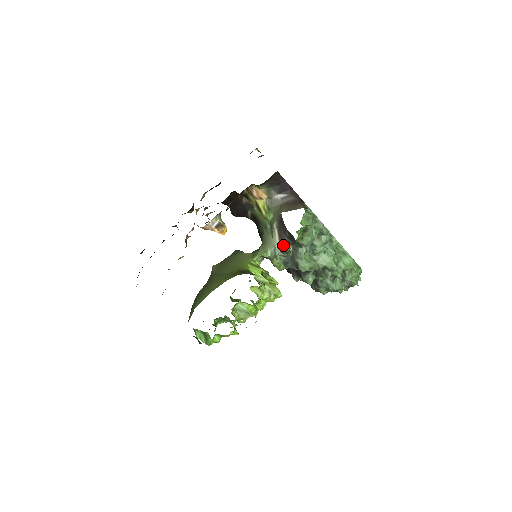
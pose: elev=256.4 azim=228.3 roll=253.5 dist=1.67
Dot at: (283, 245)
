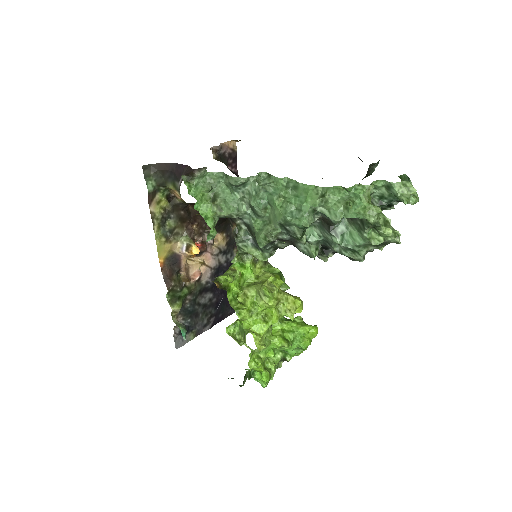
Dot at: (232, 229)
